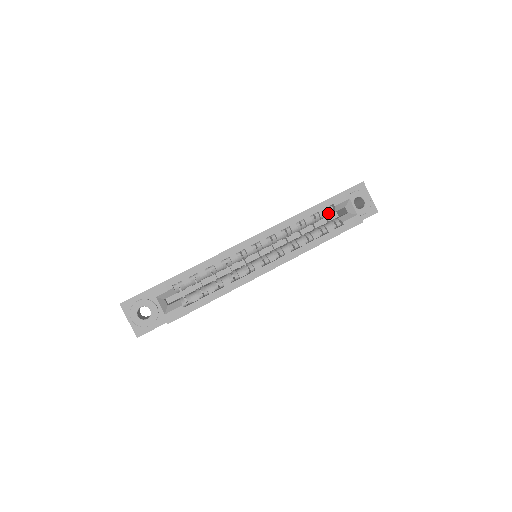
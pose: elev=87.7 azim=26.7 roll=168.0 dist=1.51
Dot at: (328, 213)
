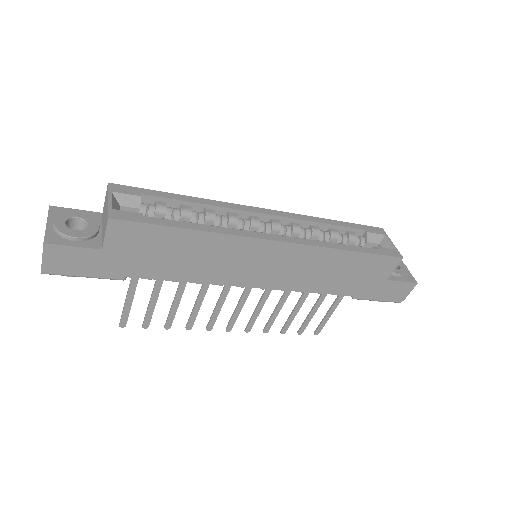
Dot at: (358, 241)
